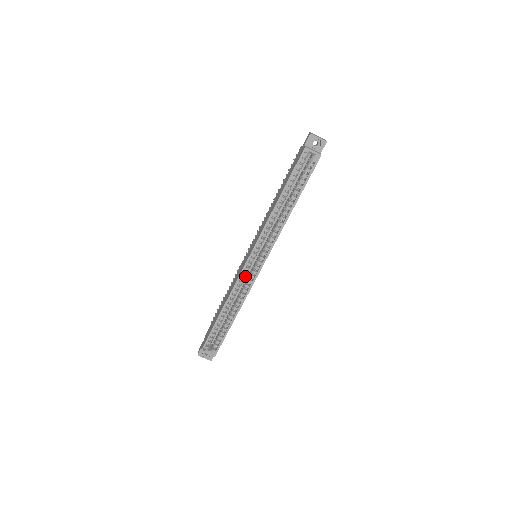
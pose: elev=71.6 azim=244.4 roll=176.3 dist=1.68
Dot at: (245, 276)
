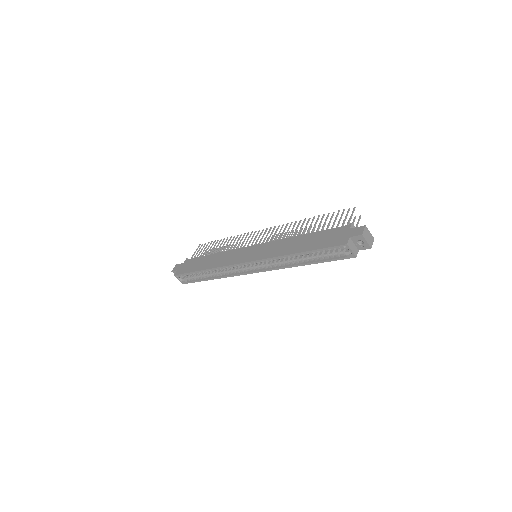
Dot at: occluded
